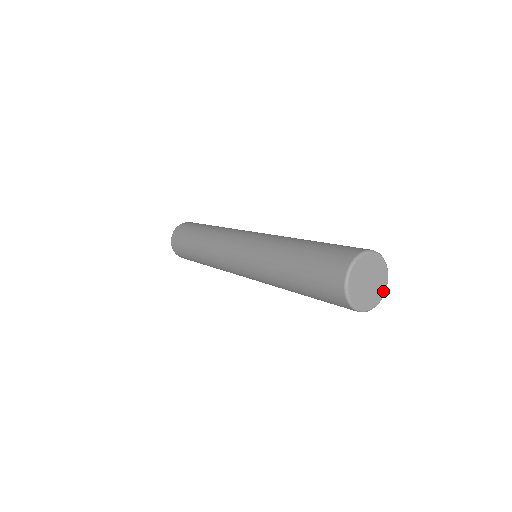
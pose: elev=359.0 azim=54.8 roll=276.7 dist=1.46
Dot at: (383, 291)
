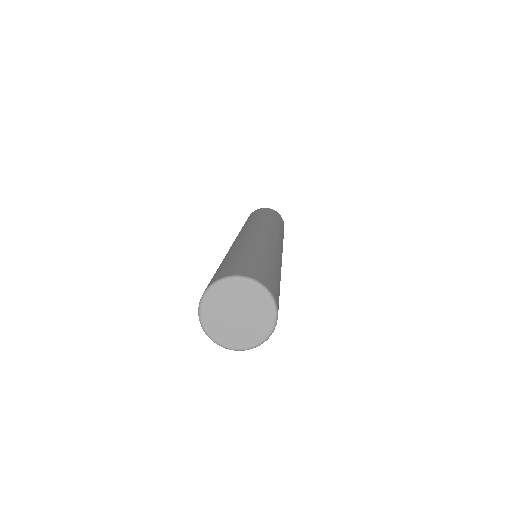
Dot at: (268, 327)
